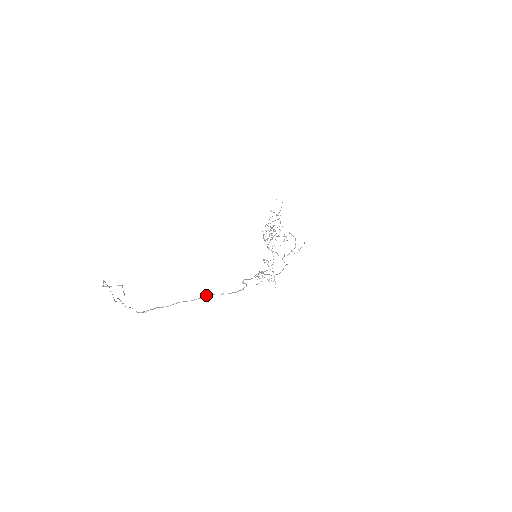
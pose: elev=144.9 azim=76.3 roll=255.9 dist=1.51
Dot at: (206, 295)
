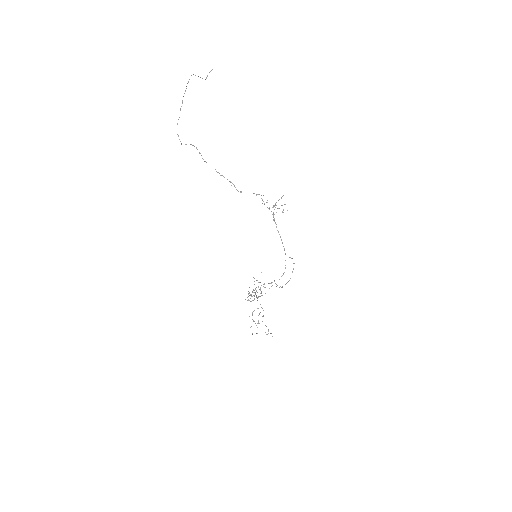
Dot at: (236, 189)
